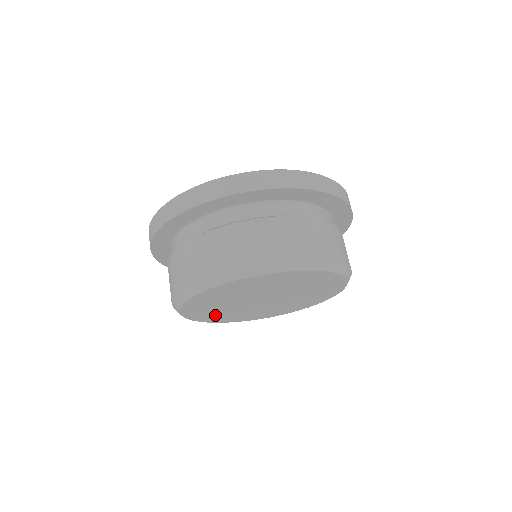
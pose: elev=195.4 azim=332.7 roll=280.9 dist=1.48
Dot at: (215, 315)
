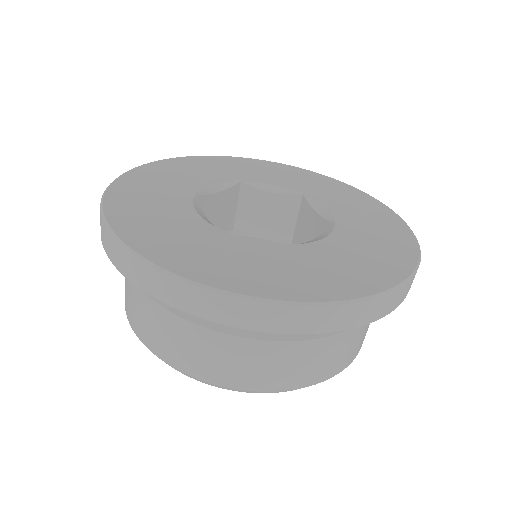
Dot at: occluded
